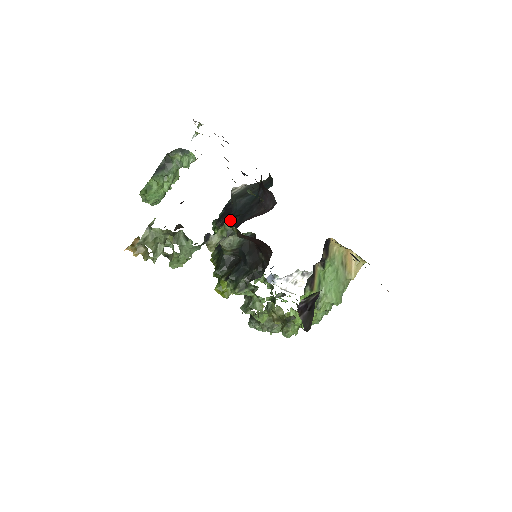
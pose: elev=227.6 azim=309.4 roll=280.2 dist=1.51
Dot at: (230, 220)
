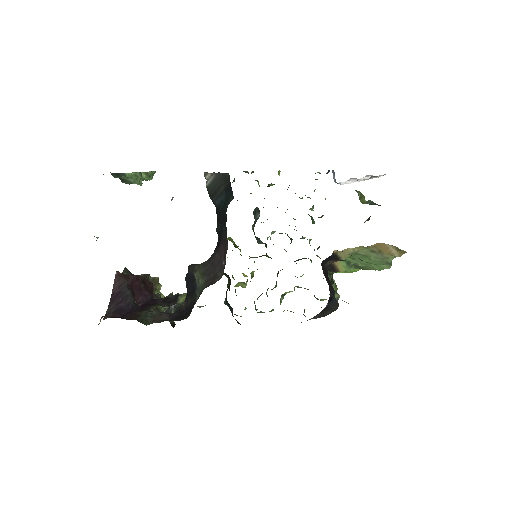
Dot at: occluded
